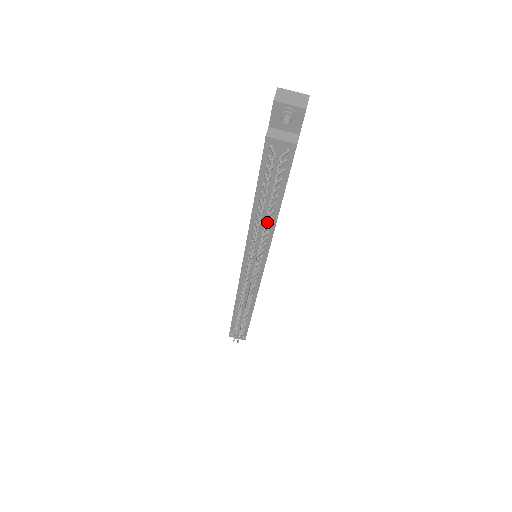
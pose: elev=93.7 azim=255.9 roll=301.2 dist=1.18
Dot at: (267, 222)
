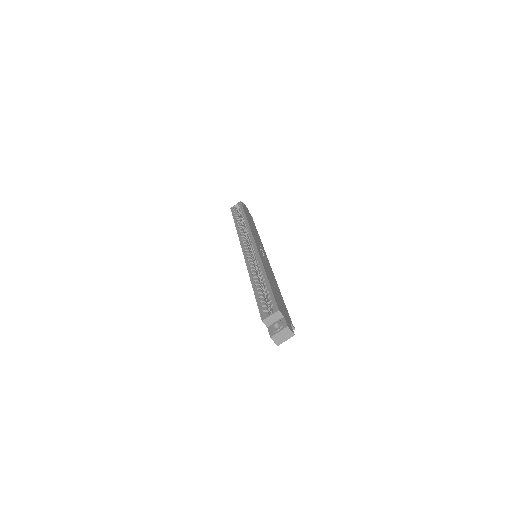
Dot at: occluded
